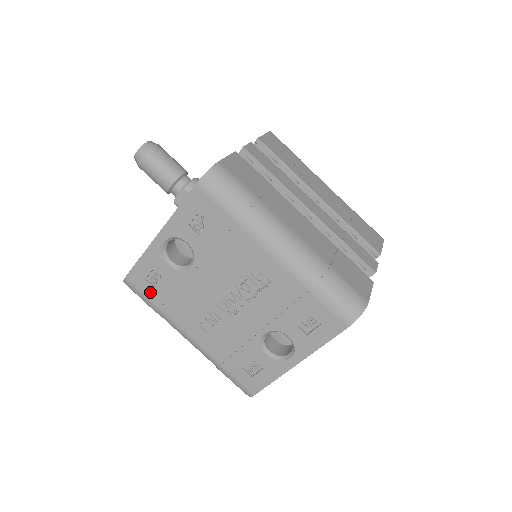
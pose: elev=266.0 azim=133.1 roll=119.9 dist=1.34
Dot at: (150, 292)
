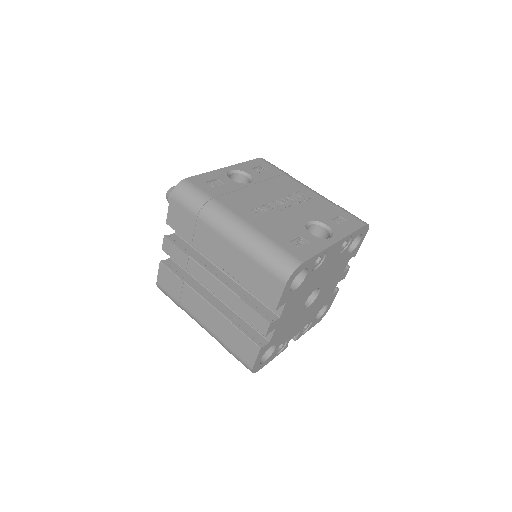
Dot at: (207, 188)
